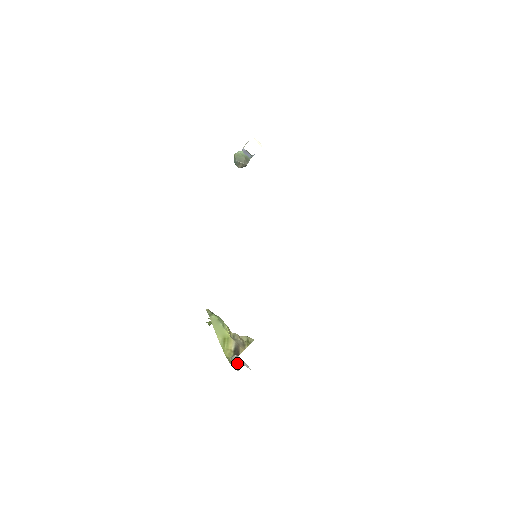
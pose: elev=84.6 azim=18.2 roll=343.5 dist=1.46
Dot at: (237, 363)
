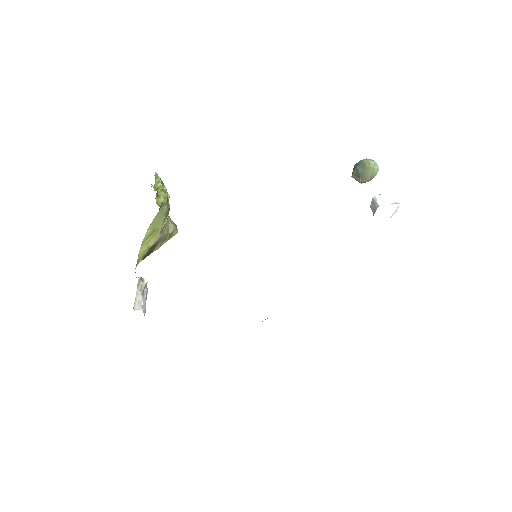
Dot at: (140, 297)
